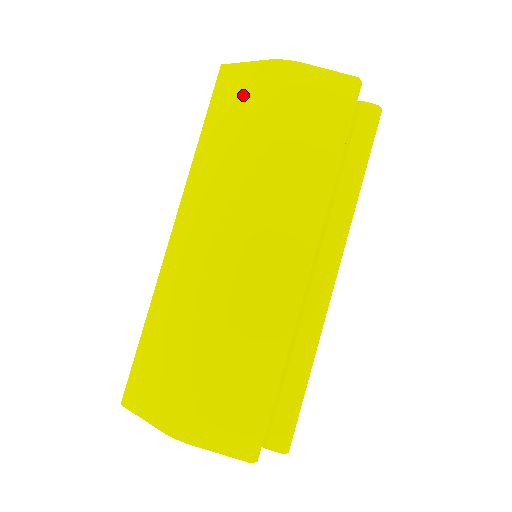
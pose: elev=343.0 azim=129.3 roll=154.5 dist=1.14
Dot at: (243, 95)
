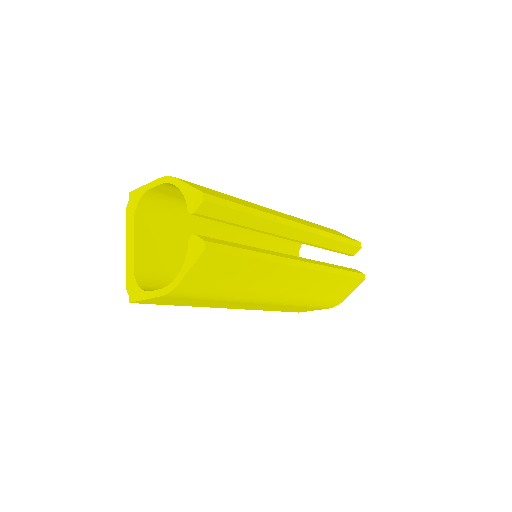
Dot at: occluded
